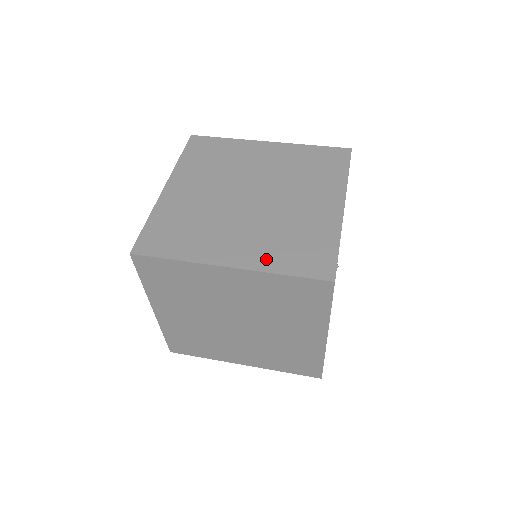
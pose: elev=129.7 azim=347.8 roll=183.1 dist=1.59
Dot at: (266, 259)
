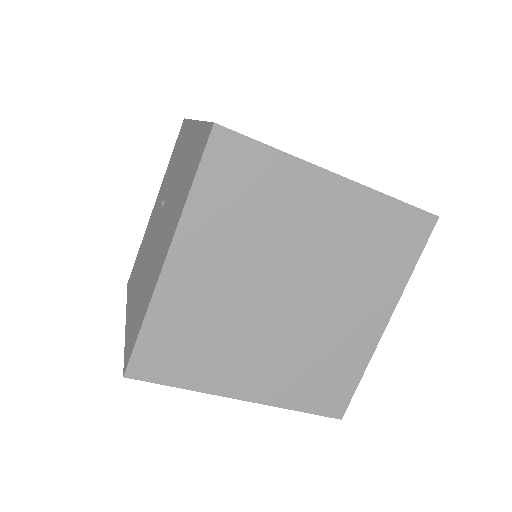
Dot at: (284, 392)
